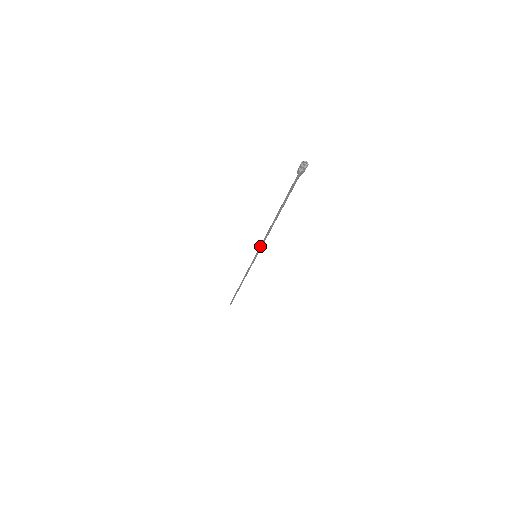
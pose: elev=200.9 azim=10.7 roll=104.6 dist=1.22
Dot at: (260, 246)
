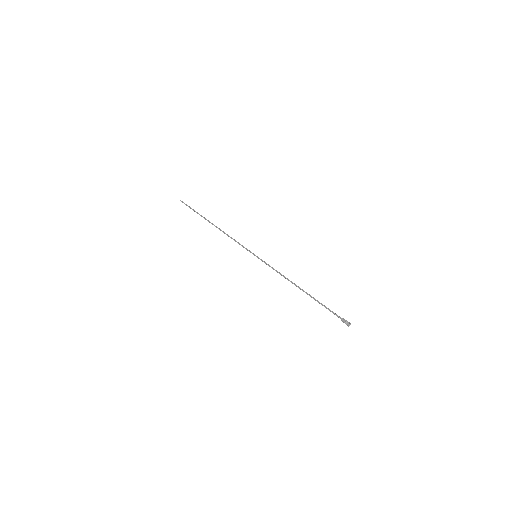
Dot at: occluded
